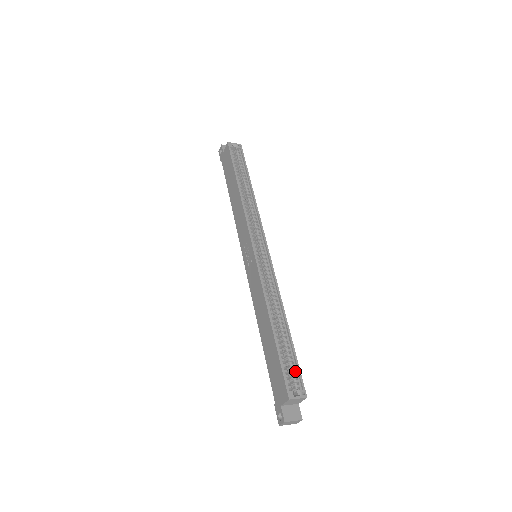
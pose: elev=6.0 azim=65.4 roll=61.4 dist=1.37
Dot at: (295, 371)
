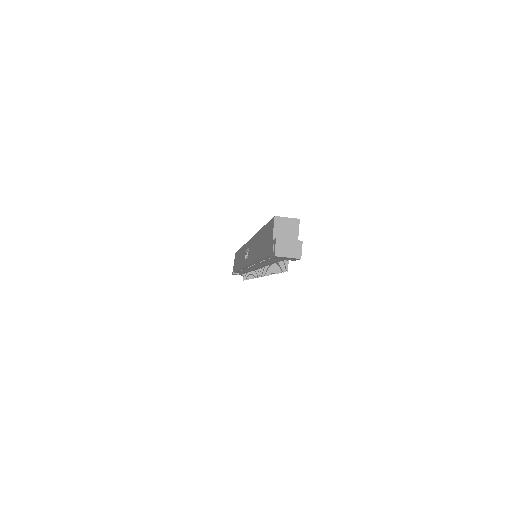
Dot at: occluded
